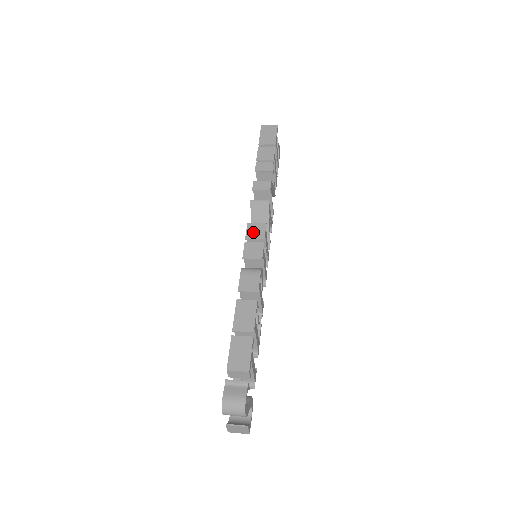
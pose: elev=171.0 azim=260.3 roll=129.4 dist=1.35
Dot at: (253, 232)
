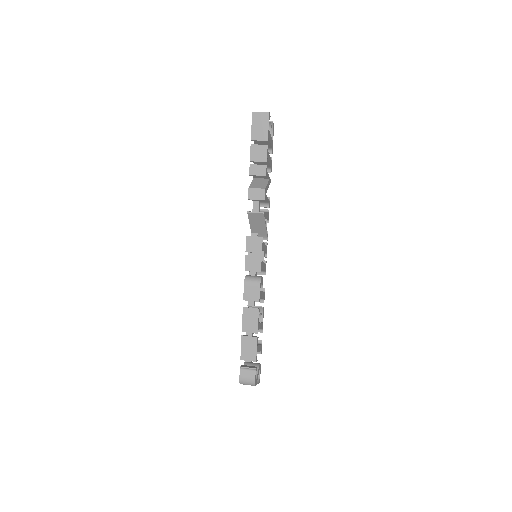
Dot at: (252, 246)
